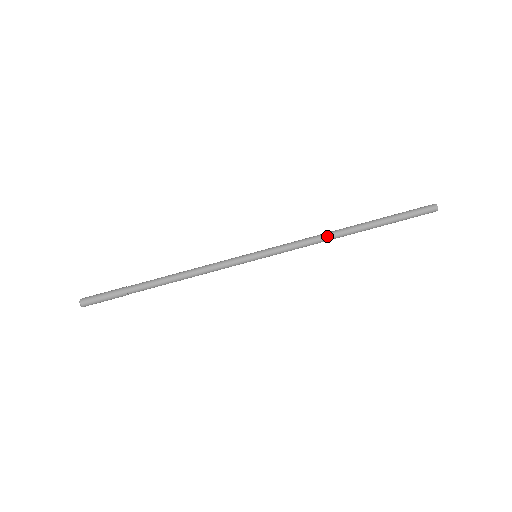
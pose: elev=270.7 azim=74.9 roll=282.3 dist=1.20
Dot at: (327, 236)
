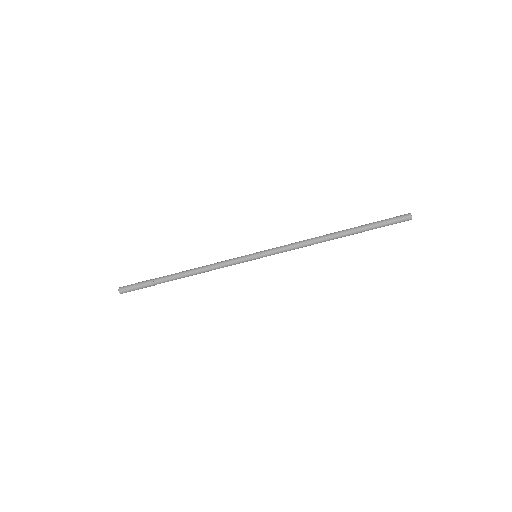
Dot at: (314, 239)
